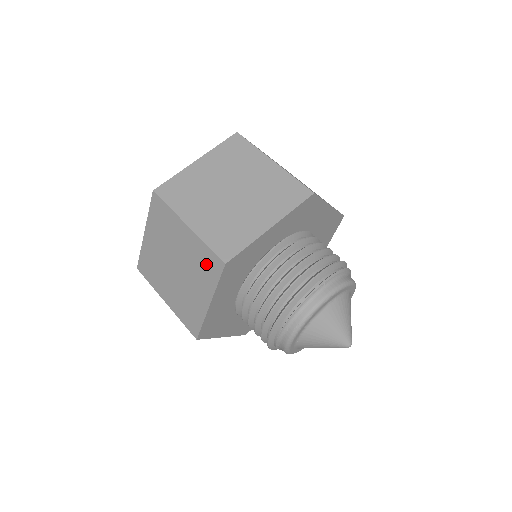
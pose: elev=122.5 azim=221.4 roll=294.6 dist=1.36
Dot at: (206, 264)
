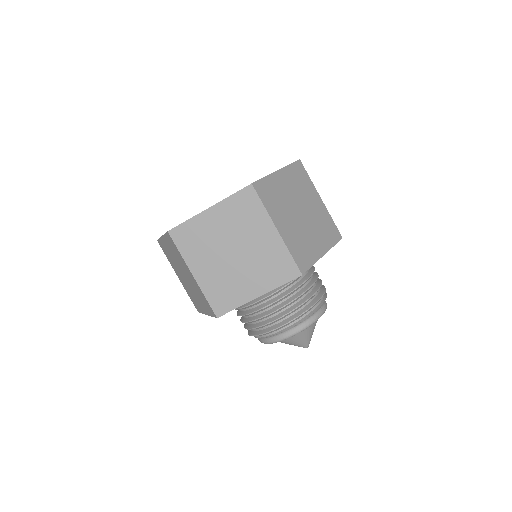
Dot at: (205, 302)
